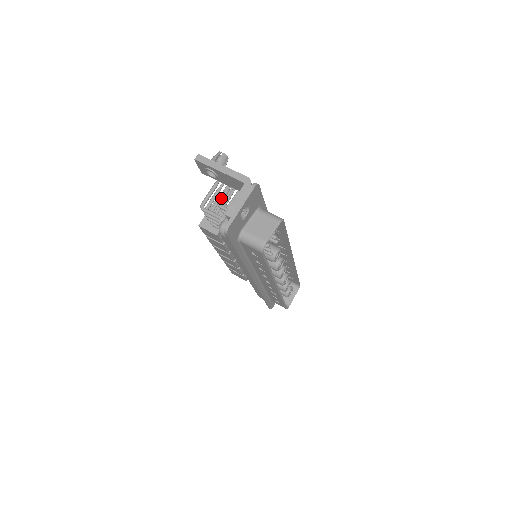
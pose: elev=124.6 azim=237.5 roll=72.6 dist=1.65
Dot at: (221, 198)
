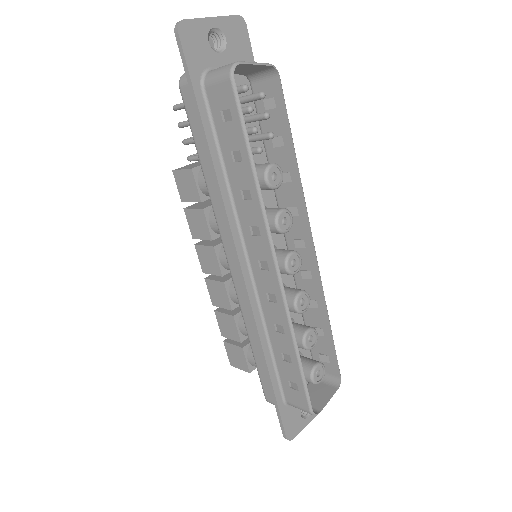
Dot at: occluded
